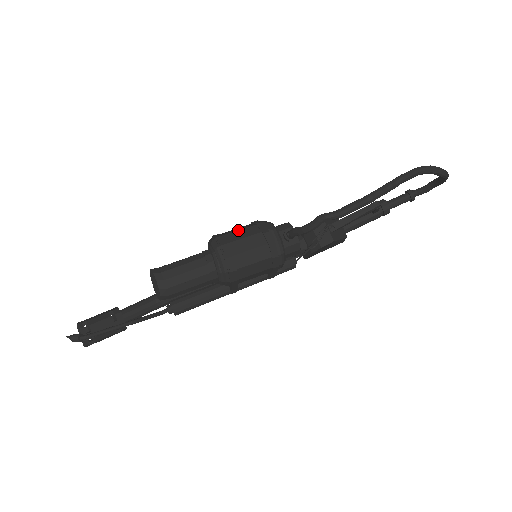
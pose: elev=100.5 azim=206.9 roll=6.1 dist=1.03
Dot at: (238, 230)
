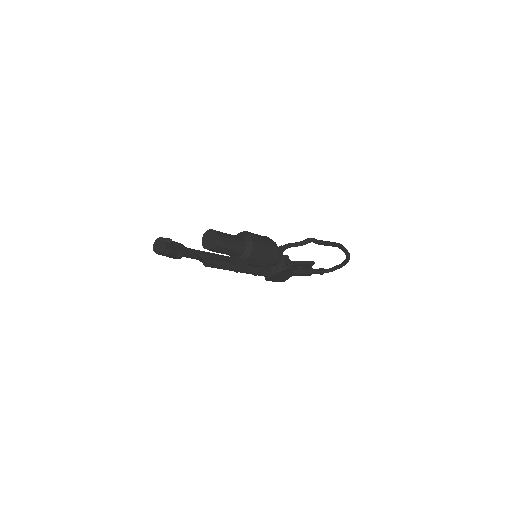
Dot at: (257, 234)
